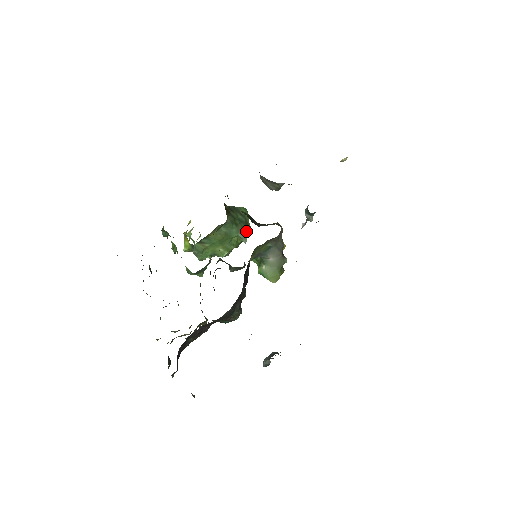
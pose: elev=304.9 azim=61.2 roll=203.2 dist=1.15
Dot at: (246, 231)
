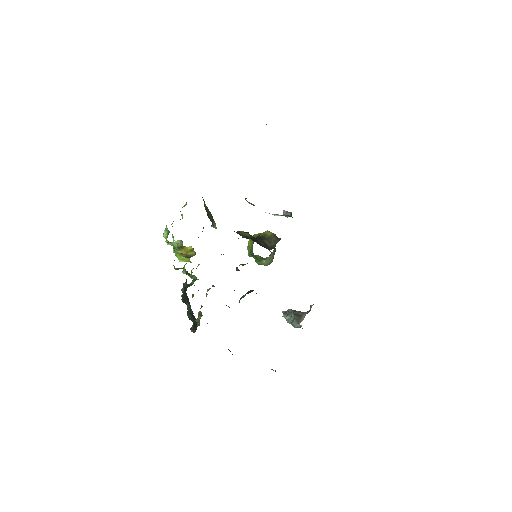
Dot at: (213, 219)
